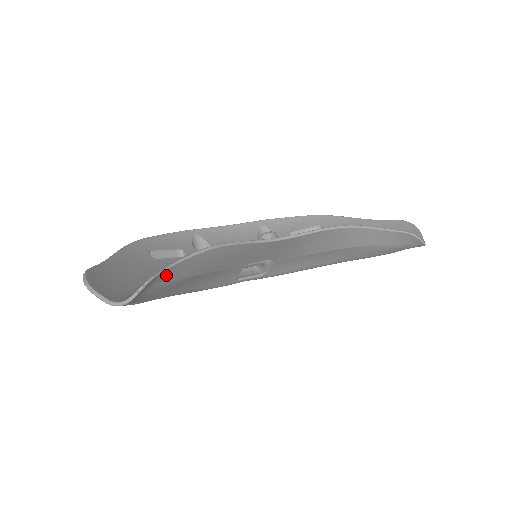
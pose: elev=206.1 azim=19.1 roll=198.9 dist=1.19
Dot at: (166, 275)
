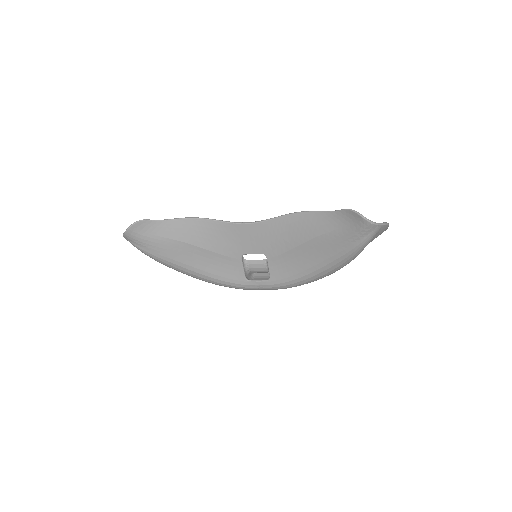
Dot at: (159, 227)
